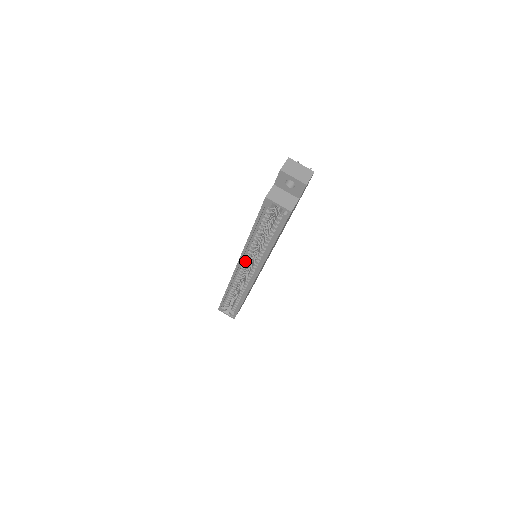
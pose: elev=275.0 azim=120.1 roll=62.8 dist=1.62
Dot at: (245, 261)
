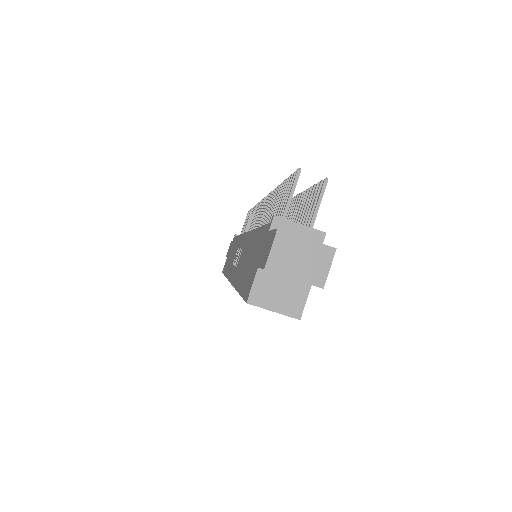
Dot at: occluded
